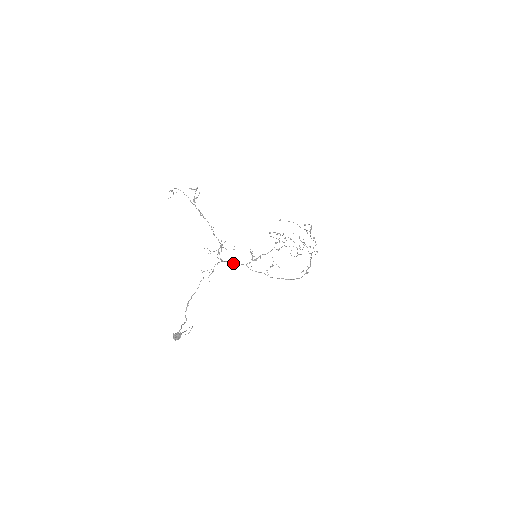
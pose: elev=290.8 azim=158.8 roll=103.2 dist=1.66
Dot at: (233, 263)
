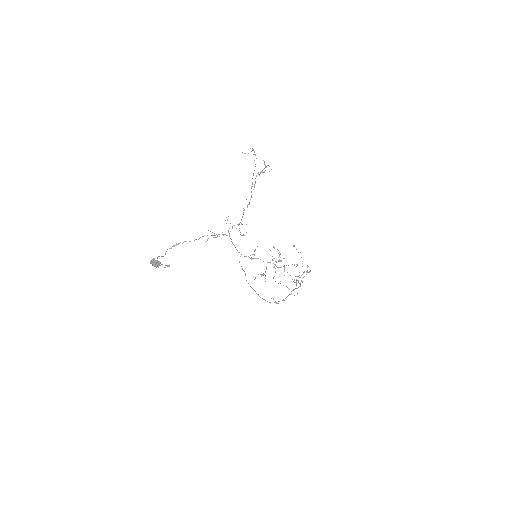
Dot at: (234, 245)
